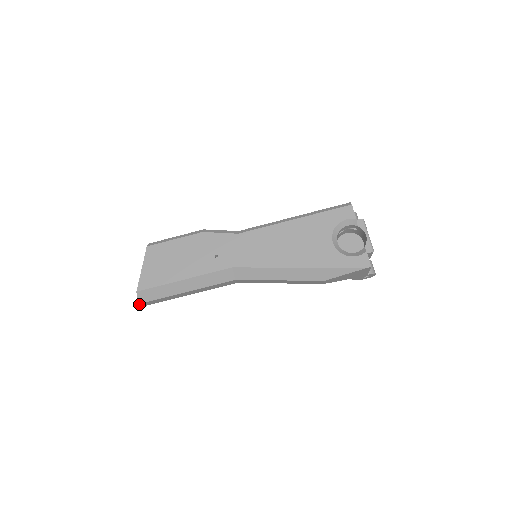
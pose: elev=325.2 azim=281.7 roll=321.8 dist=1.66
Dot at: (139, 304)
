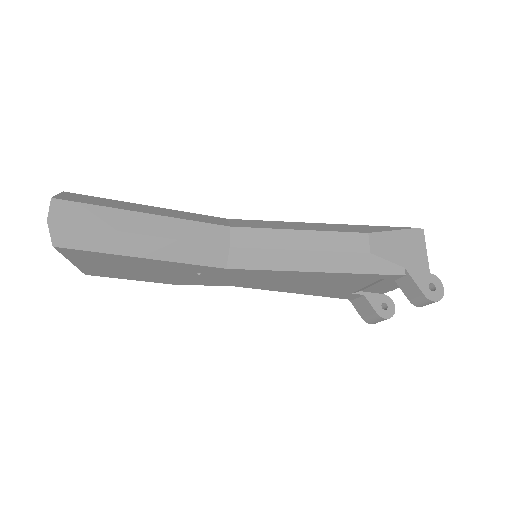
Dot at: (52, 201)
